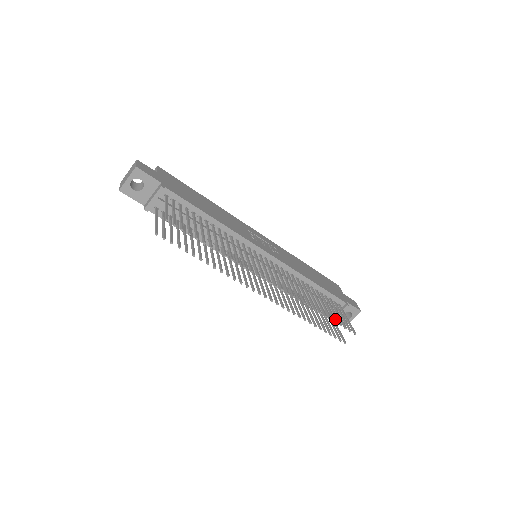
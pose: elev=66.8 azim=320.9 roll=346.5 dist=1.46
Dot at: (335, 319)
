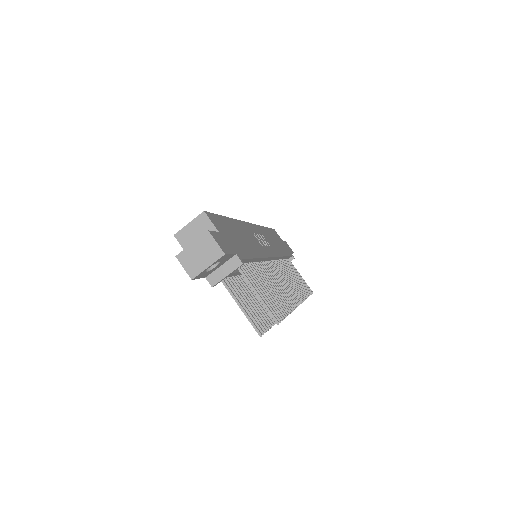
Dot at: (308, 292)
